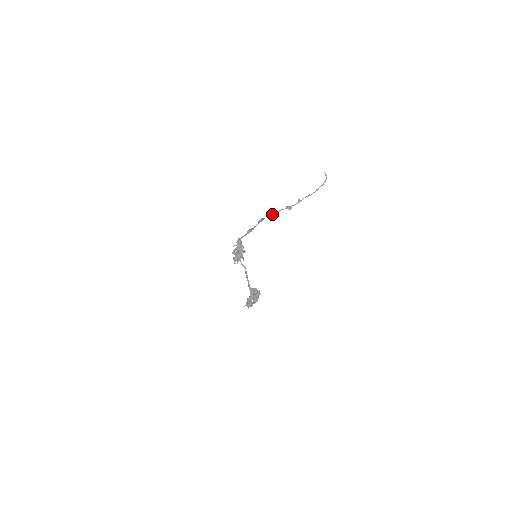
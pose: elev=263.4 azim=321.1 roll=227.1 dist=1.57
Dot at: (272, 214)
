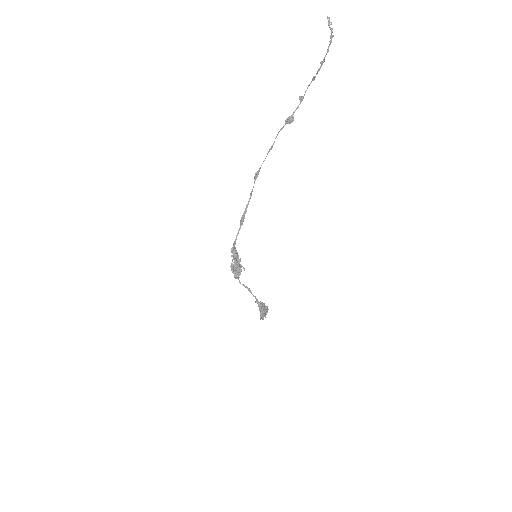
Dot at: (269, 149)
